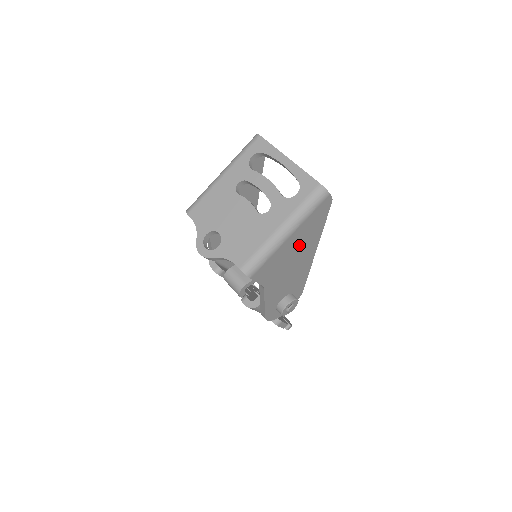
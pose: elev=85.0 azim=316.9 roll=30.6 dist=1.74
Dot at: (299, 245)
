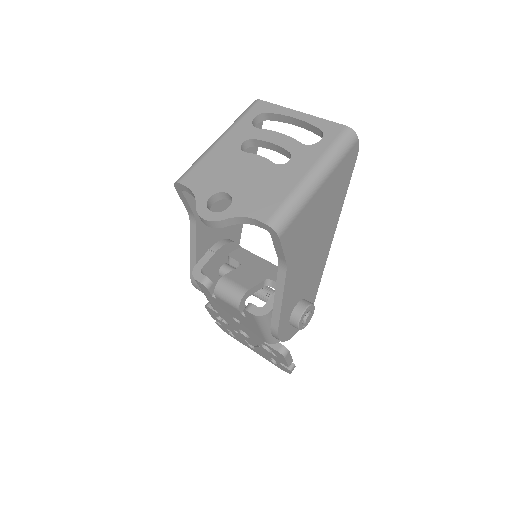
Dot at: (324, 210)
